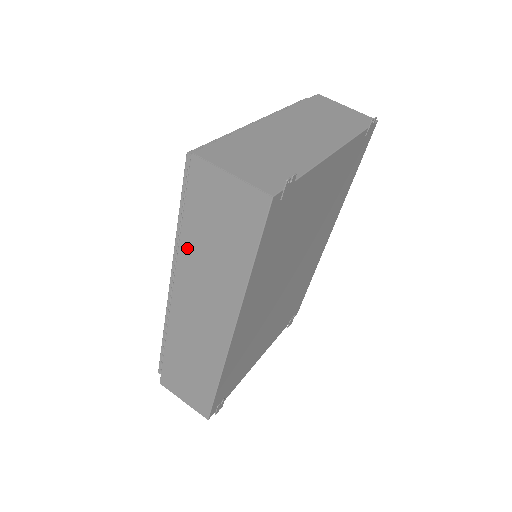
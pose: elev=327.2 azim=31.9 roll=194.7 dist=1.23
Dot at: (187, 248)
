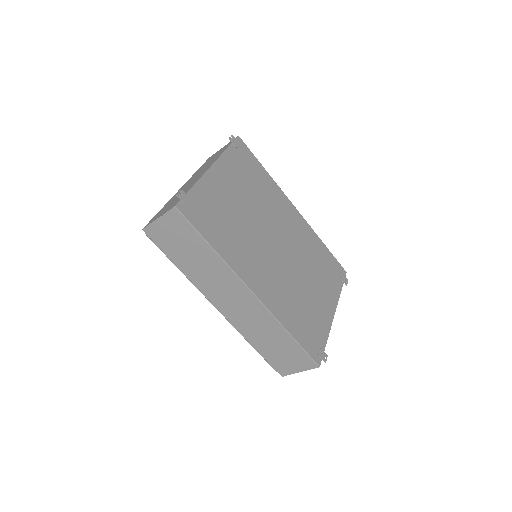
Dot at: (191, 274)
